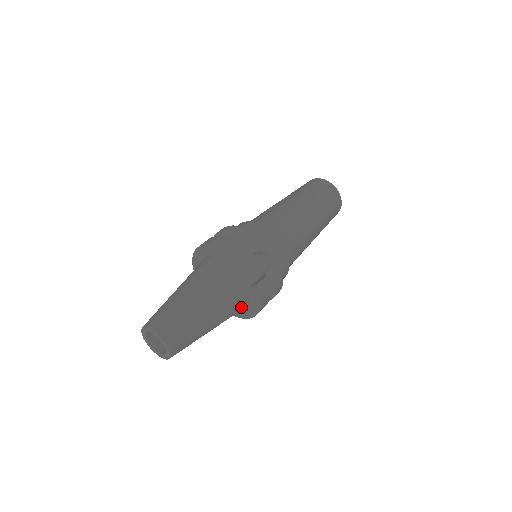
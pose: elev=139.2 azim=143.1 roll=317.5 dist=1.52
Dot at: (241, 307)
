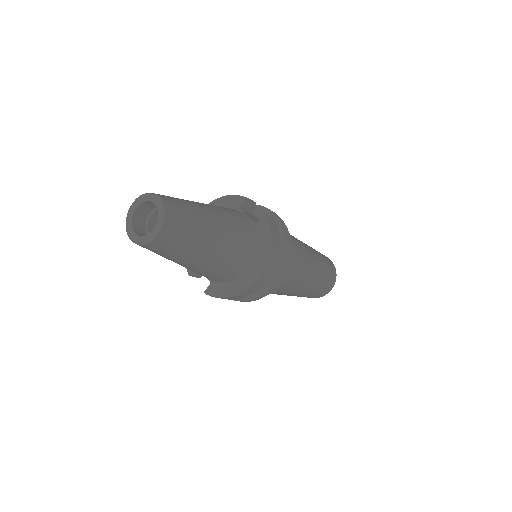
Dot at: (247, 246)
